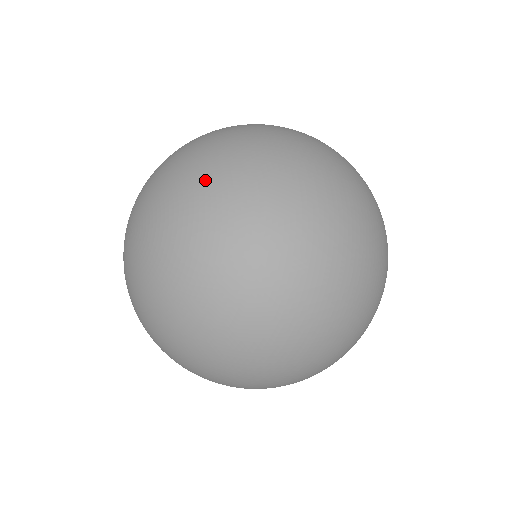
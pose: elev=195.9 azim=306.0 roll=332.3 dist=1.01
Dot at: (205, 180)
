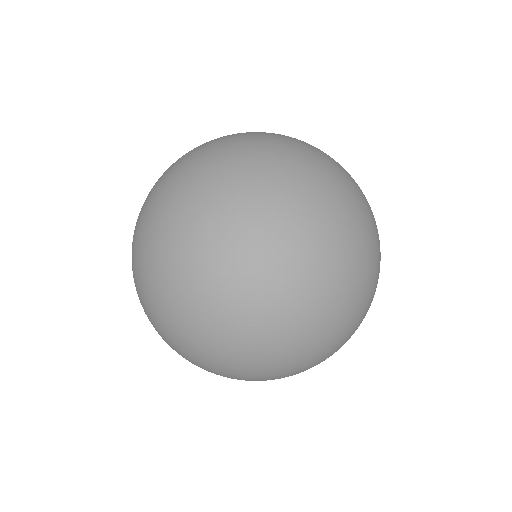
Dot at: occluded
